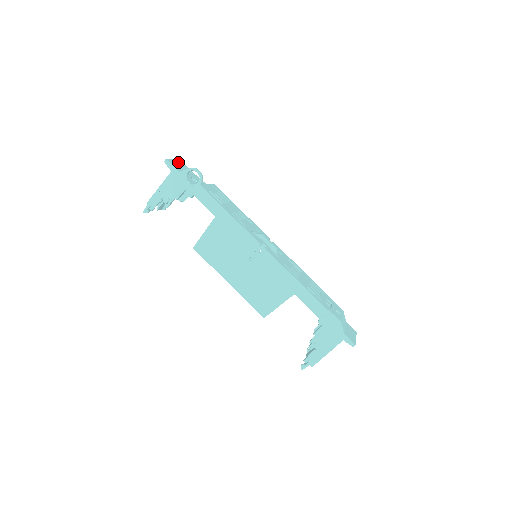
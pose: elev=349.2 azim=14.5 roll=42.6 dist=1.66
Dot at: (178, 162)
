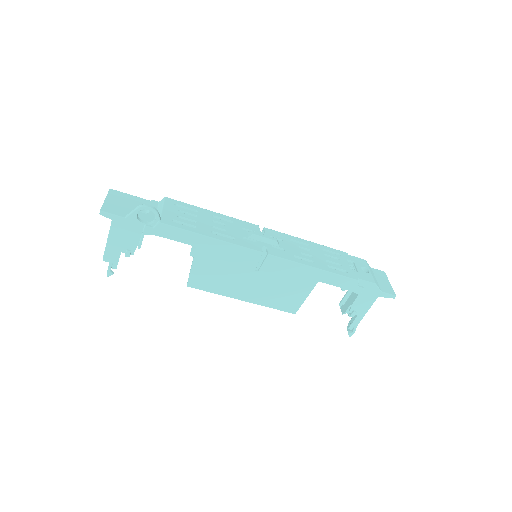
Dot at: (111, 197)
